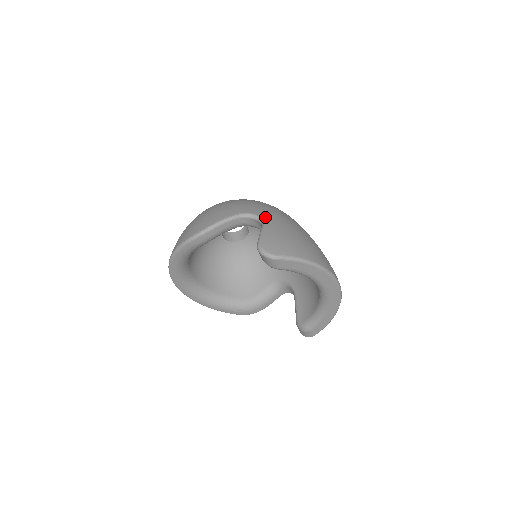
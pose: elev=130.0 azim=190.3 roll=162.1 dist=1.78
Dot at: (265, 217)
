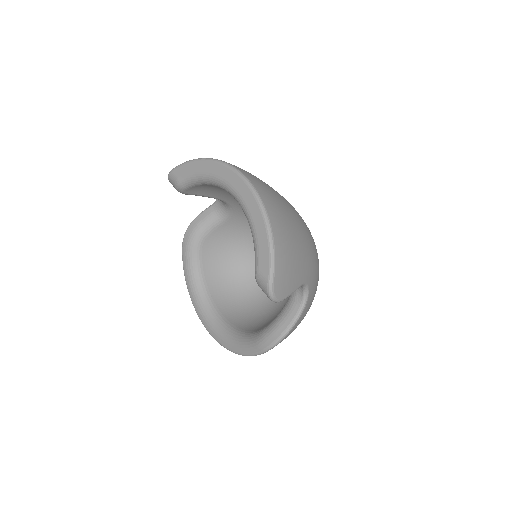
Dot at: occluded
